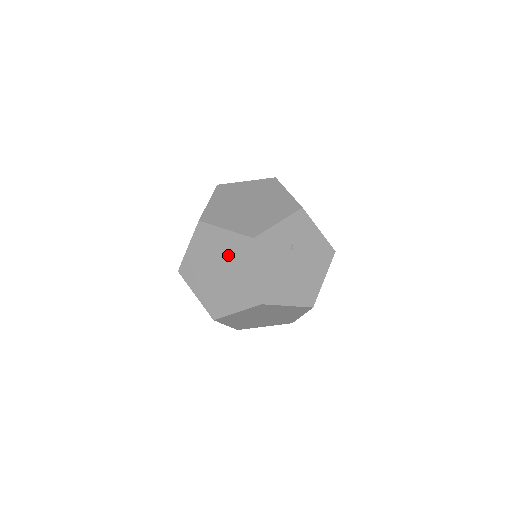
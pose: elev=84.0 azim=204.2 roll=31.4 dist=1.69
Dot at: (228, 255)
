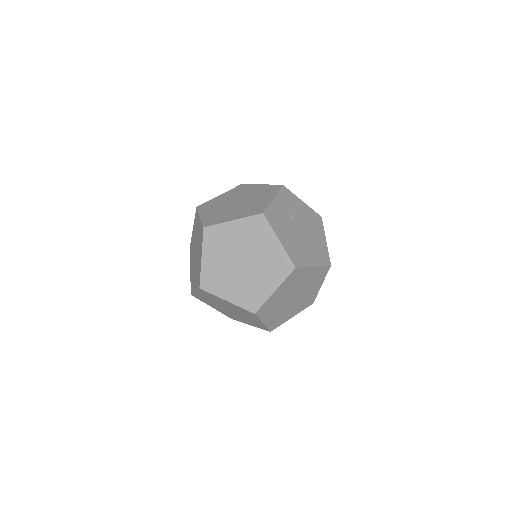
Dot at: (245, 242)
